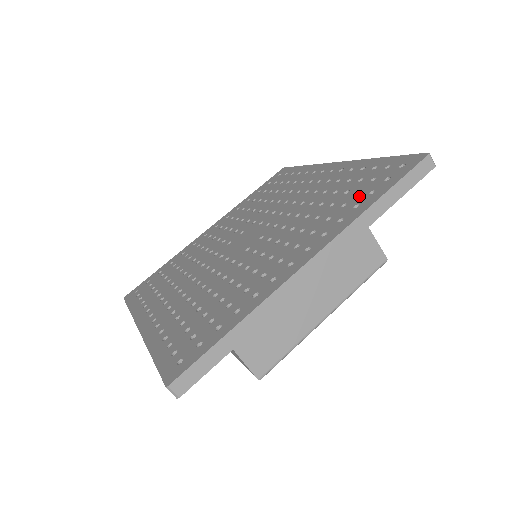
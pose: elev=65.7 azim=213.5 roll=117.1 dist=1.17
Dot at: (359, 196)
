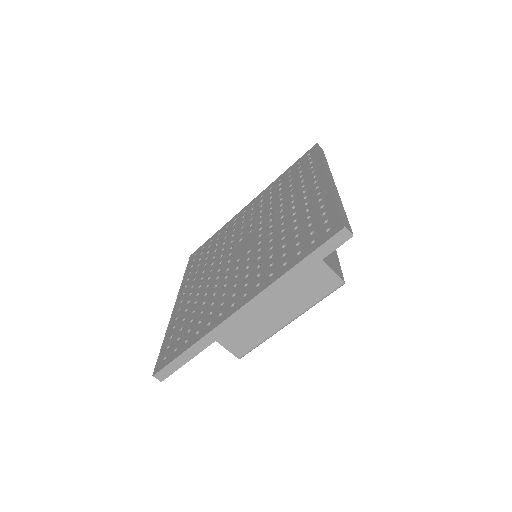
Dot at: (293, 251)
